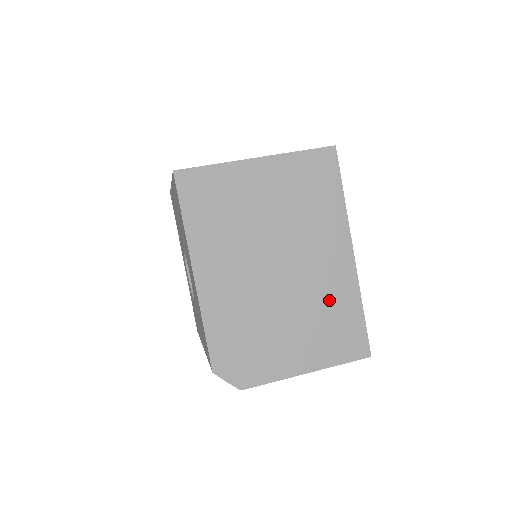
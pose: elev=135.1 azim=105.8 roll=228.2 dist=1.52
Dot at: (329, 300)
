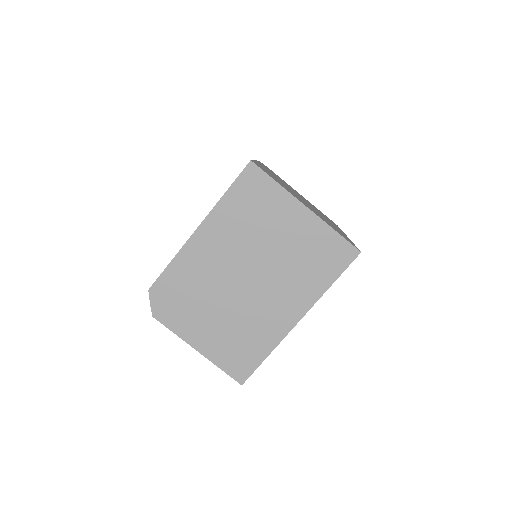
Dot at: (255, 329)
